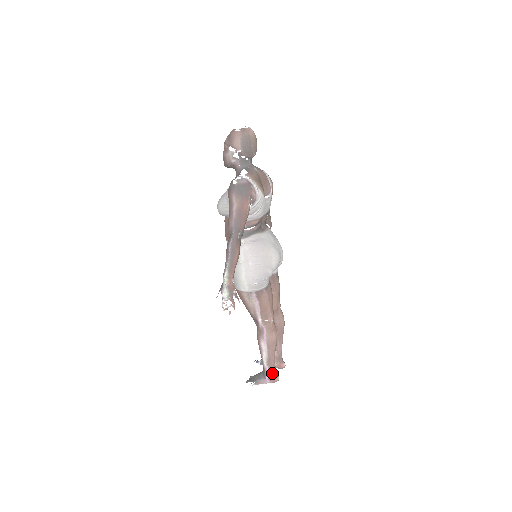
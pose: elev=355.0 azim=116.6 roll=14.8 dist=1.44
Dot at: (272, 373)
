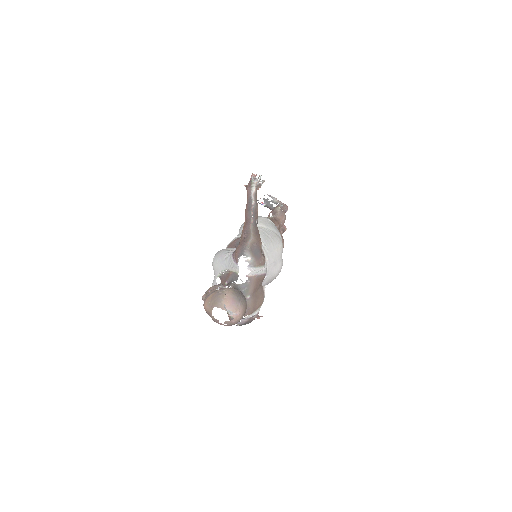
Dot at: occluded
